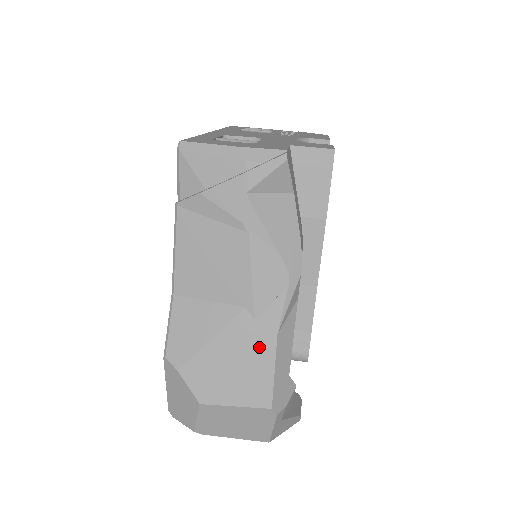
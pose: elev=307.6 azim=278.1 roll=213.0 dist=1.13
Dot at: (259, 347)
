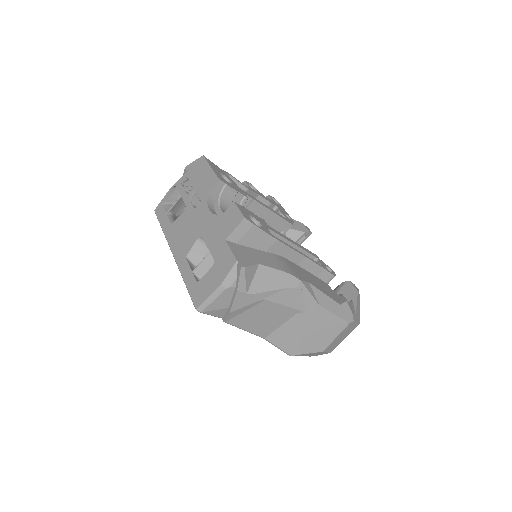
Dot at: (319, 316)
